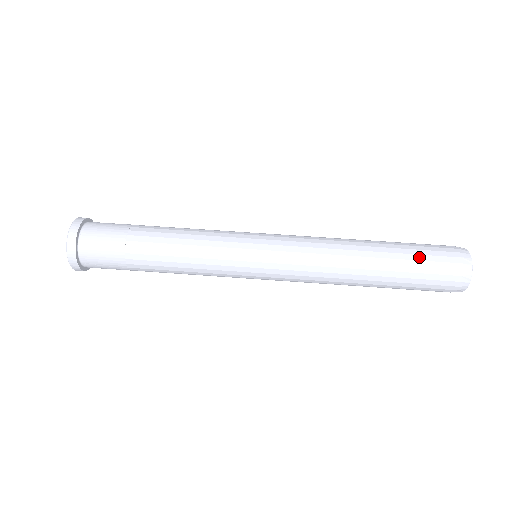
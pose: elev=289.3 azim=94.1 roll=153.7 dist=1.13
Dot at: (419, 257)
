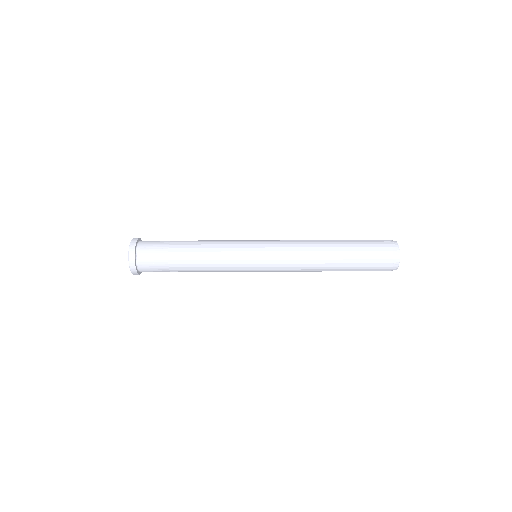
Dot at: (363, 242)
